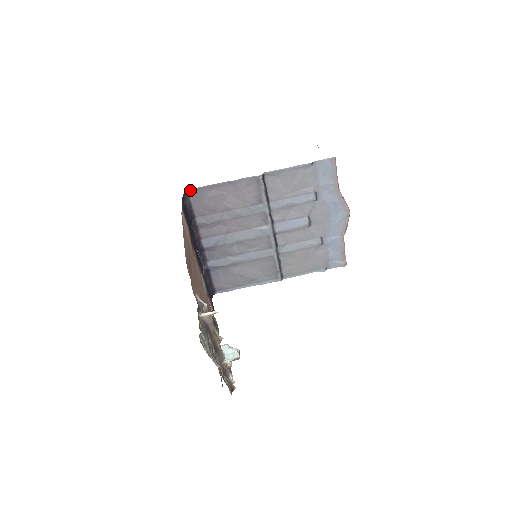
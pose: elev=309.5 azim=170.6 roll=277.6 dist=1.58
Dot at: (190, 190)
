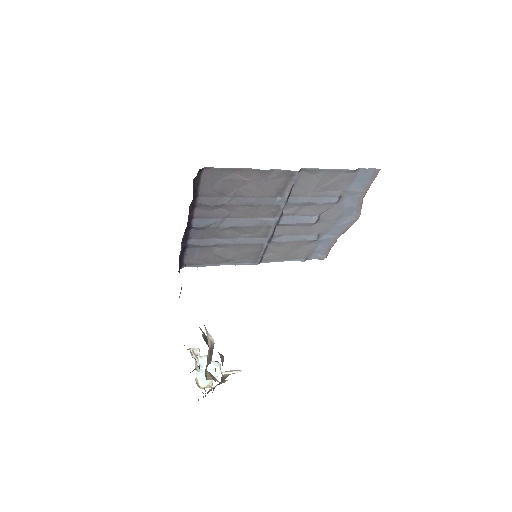
Dot at: (206, 168)
